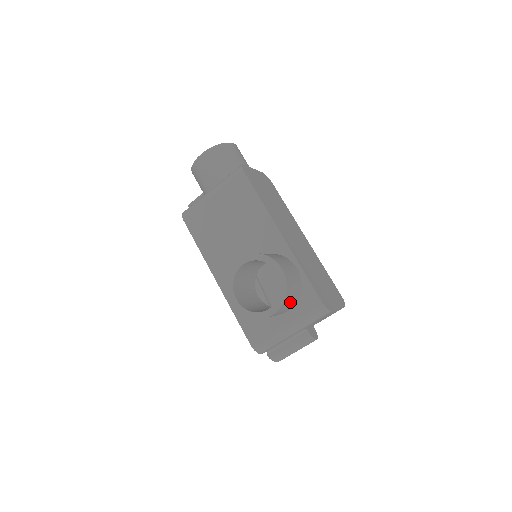
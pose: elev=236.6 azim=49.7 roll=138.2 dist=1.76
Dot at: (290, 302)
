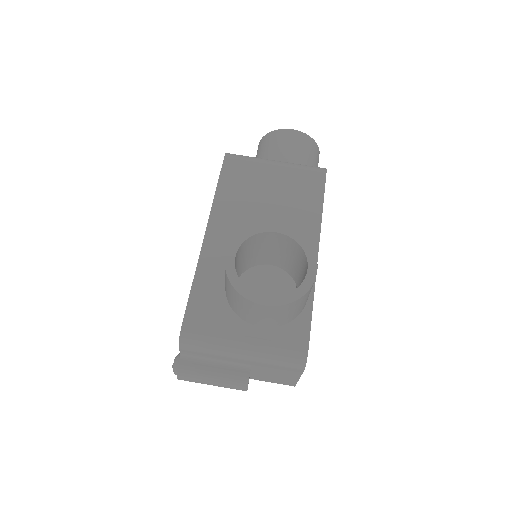
Dot at: (284, 315)
